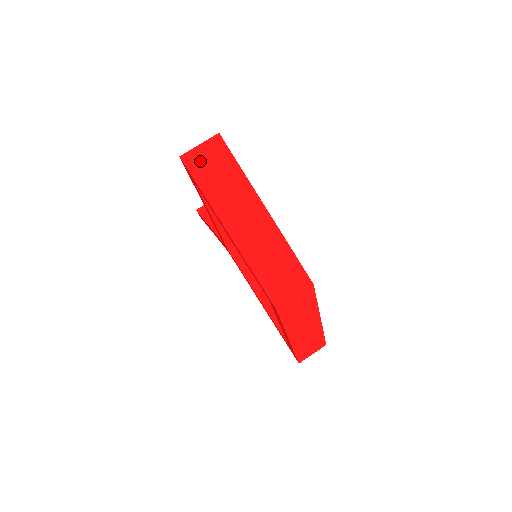
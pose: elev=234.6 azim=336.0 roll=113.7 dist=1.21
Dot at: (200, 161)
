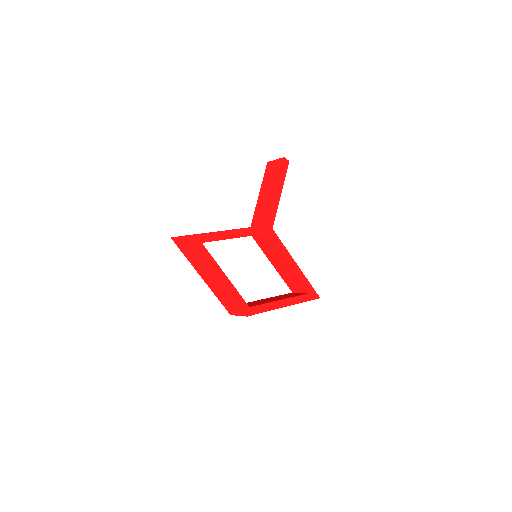
Dot at: (181, 244)
